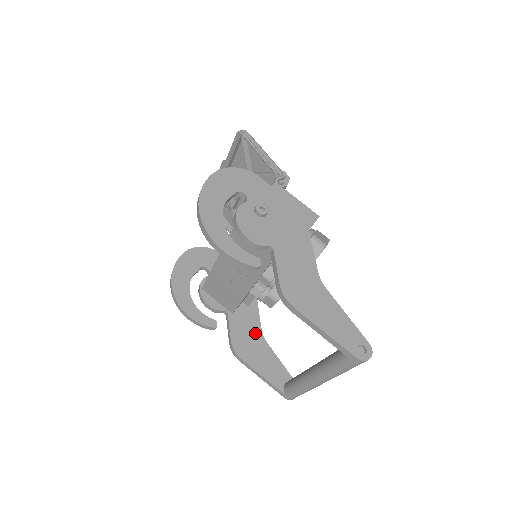
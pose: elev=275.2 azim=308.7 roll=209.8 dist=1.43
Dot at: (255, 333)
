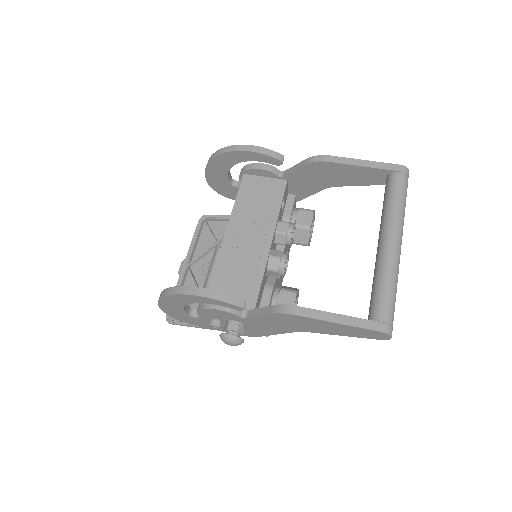
Dot at: occluded
